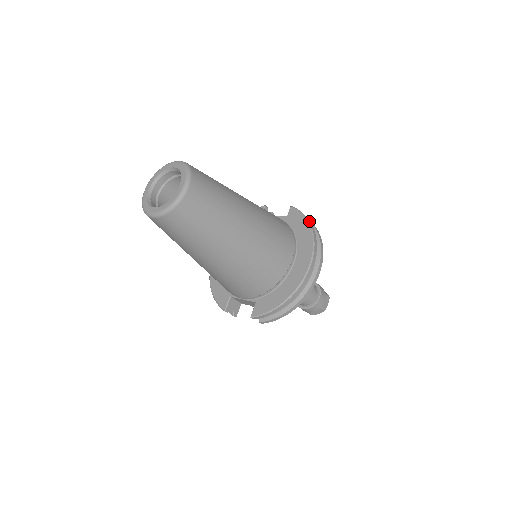
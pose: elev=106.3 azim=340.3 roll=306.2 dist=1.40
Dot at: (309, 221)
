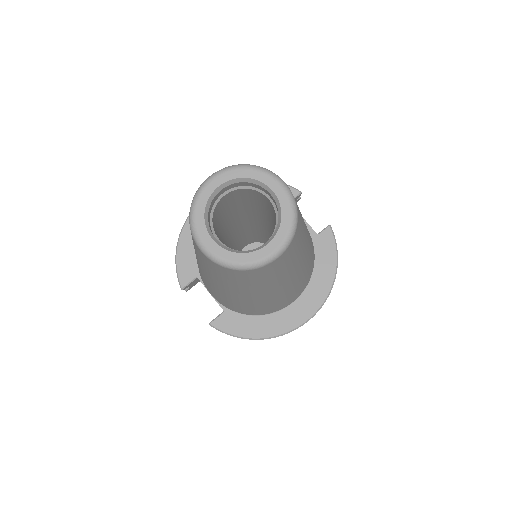
Dot at: occluded
